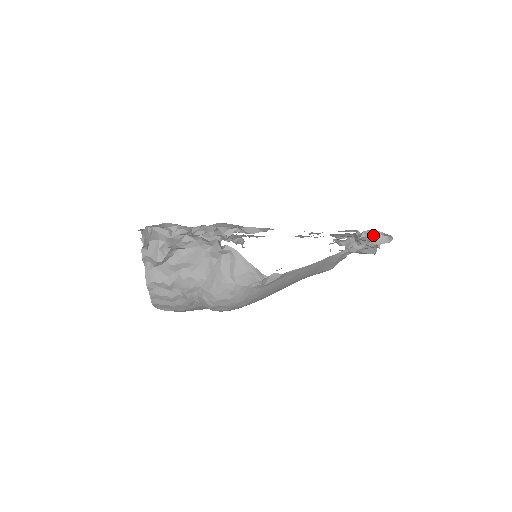
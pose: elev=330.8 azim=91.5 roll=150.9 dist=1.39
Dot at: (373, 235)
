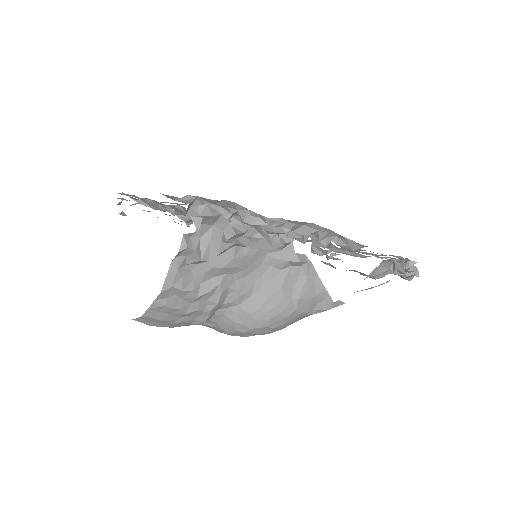
Dot at: occluded
